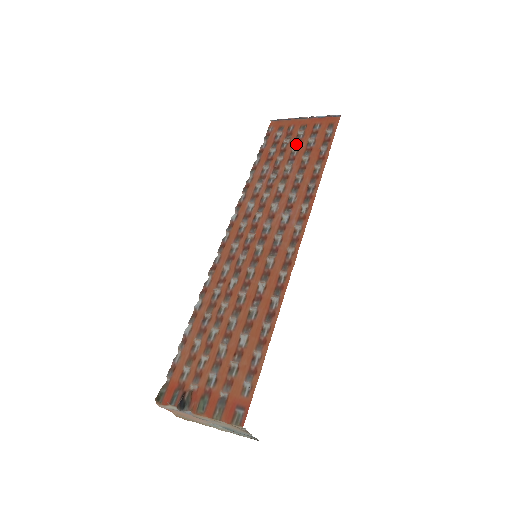
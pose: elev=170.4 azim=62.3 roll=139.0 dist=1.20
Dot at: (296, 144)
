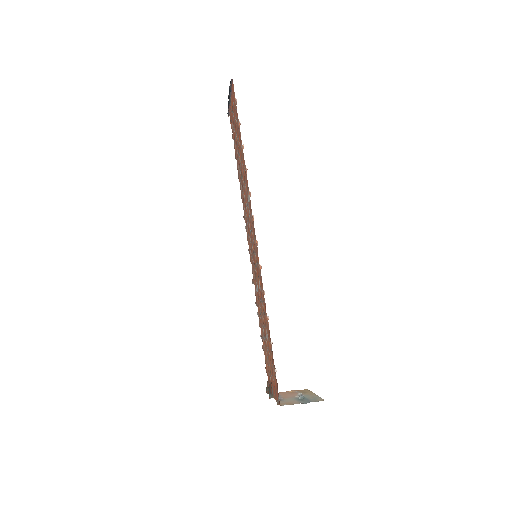
Dot at: (235, 132)
